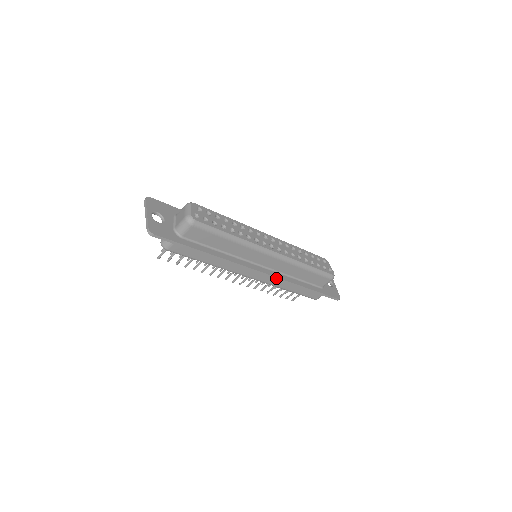
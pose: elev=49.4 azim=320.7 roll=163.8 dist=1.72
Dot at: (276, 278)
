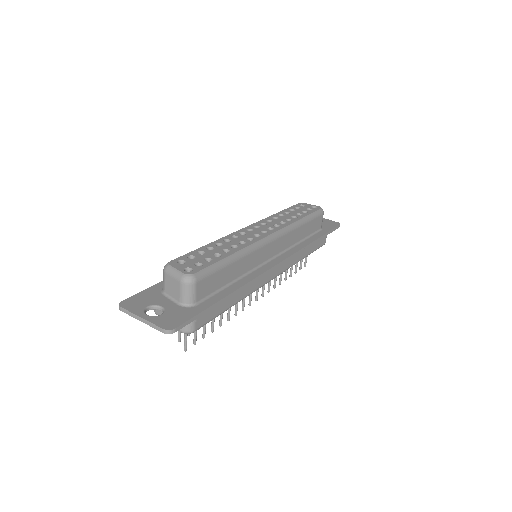
Dot at: (292, 256)
